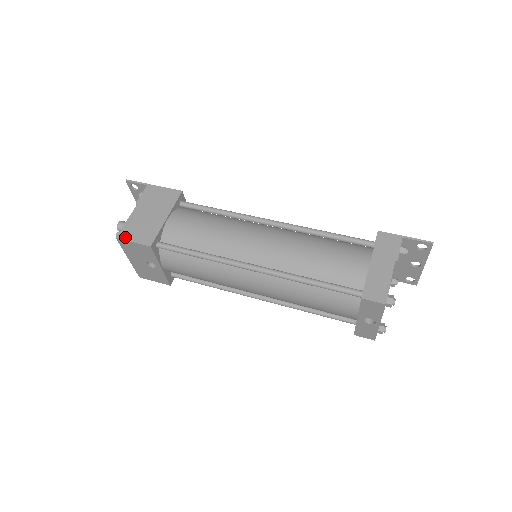
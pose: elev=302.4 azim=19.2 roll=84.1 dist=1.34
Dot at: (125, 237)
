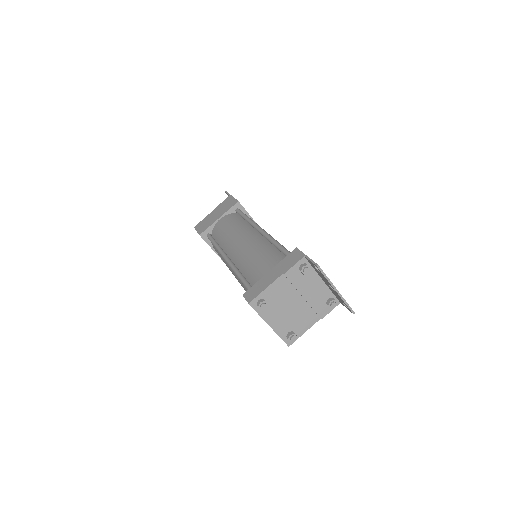
Dot at: (197, 227)
